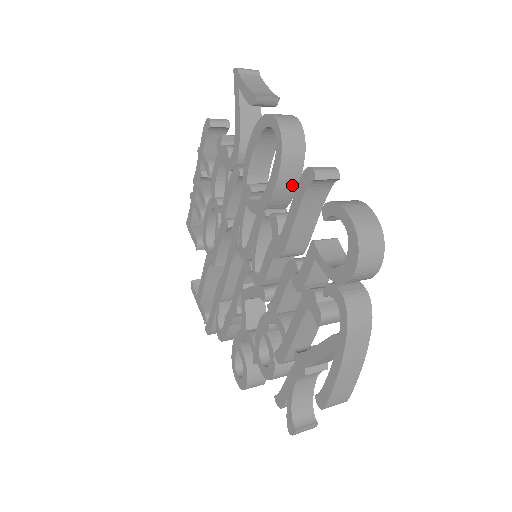
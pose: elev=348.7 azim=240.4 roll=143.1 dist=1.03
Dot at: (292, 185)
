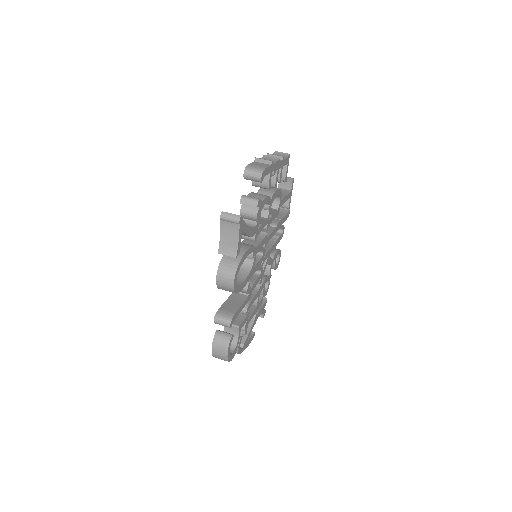
Dot at: occluded
